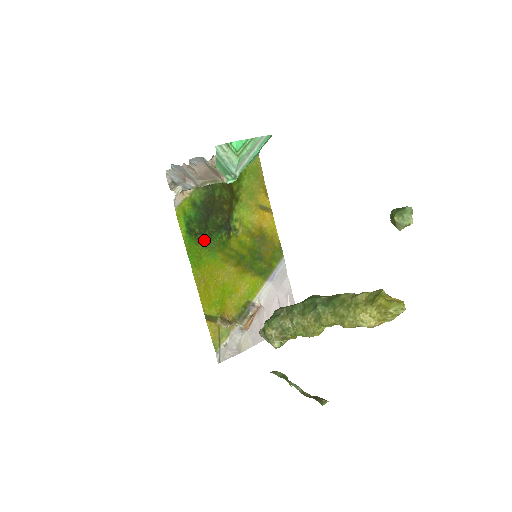
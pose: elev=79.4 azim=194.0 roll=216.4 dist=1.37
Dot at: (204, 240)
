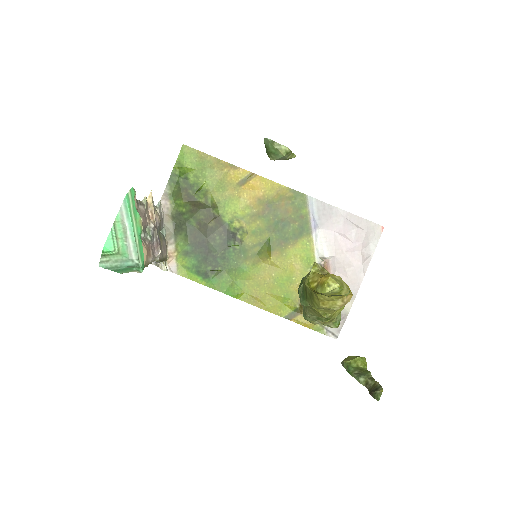
Dot at: (223, 268)
